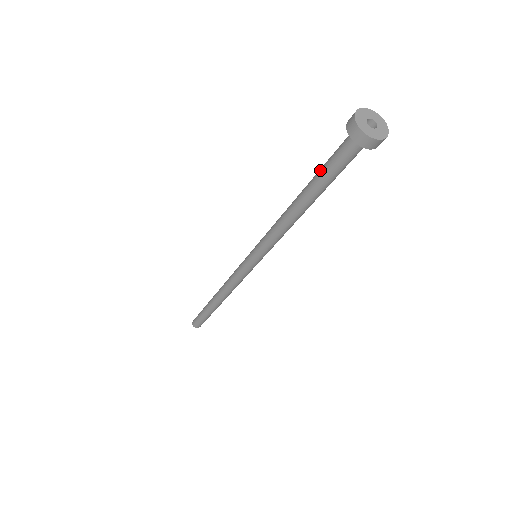
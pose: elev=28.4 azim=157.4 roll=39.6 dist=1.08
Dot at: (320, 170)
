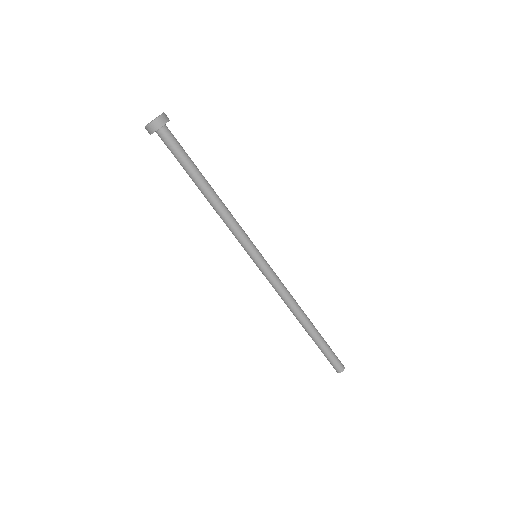
Dot at: occluded
